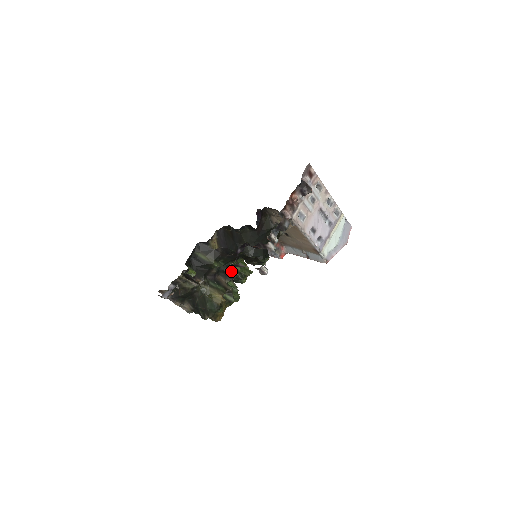
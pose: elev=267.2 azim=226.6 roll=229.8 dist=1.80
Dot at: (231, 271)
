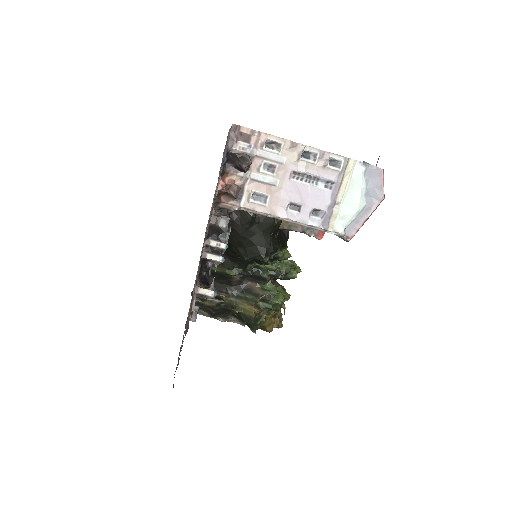
Dot at: (258, 273)
